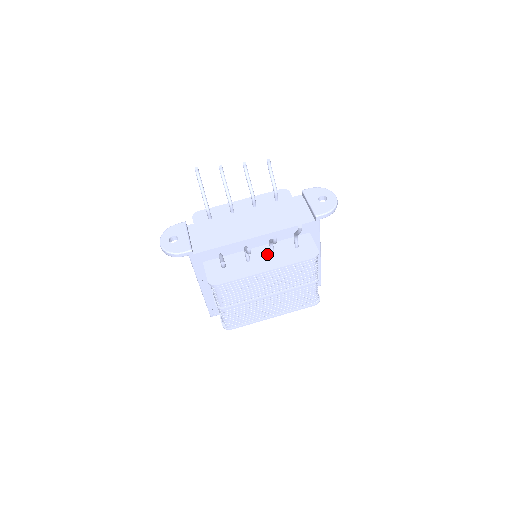
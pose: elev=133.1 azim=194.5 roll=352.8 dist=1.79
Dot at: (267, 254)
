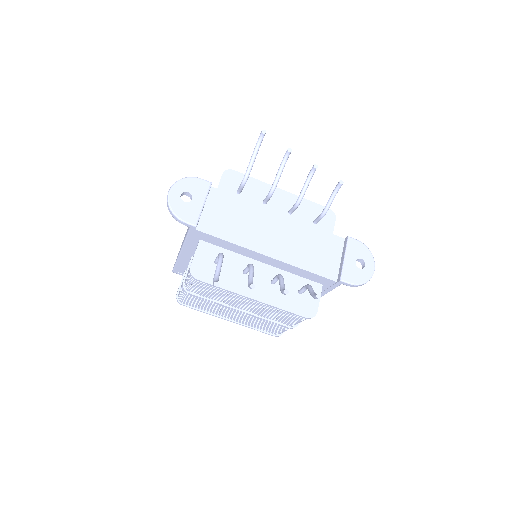
Dot at: (267, 279)
